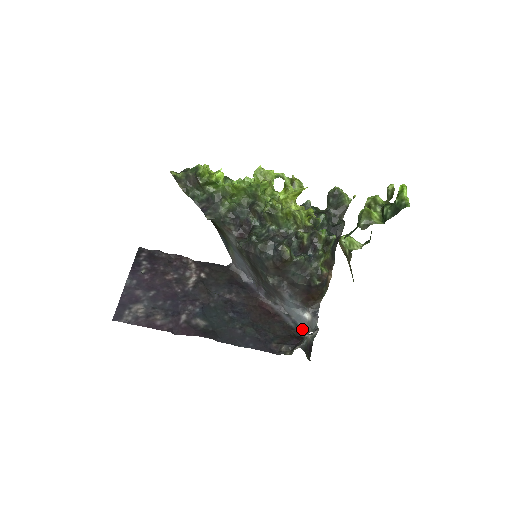
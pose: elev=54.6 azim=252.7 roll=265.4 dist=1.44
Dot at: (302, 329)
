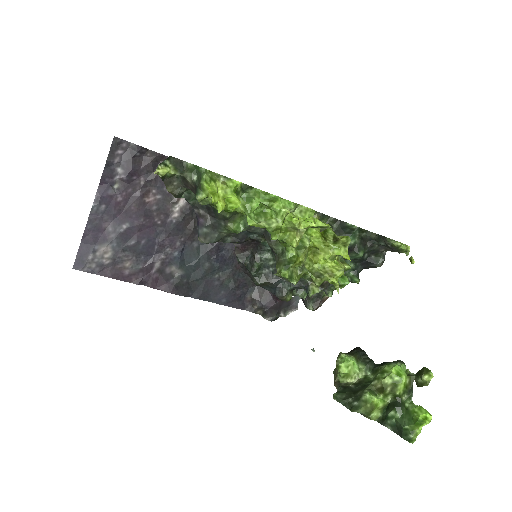
Dot at: occluded
